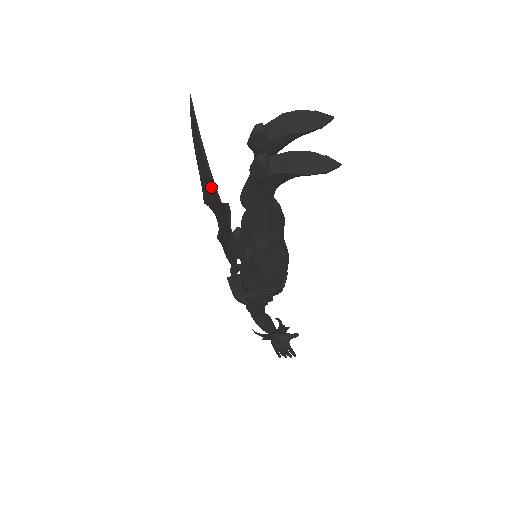
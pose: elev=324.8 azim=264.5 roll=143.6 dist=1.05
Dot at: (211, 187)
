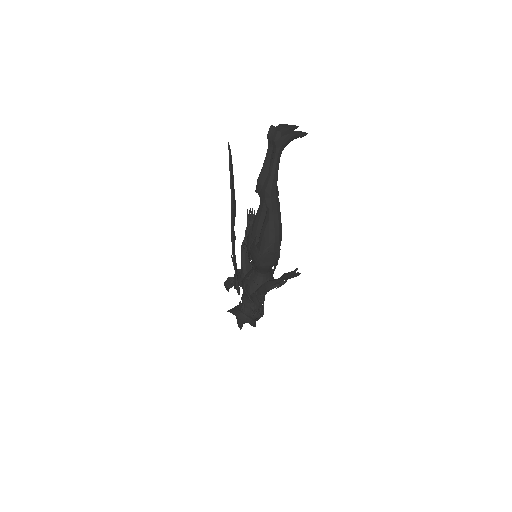
Dot at: (233, 199)
